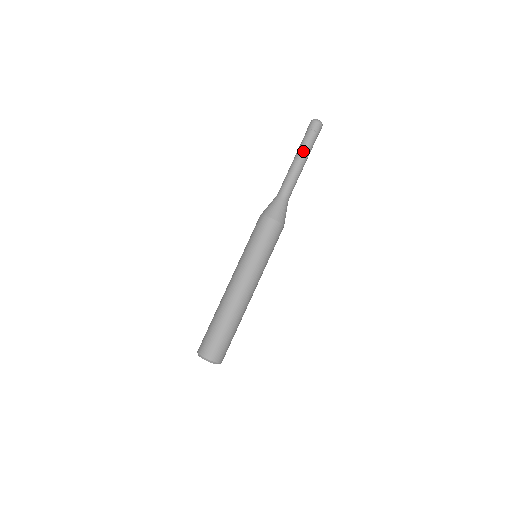
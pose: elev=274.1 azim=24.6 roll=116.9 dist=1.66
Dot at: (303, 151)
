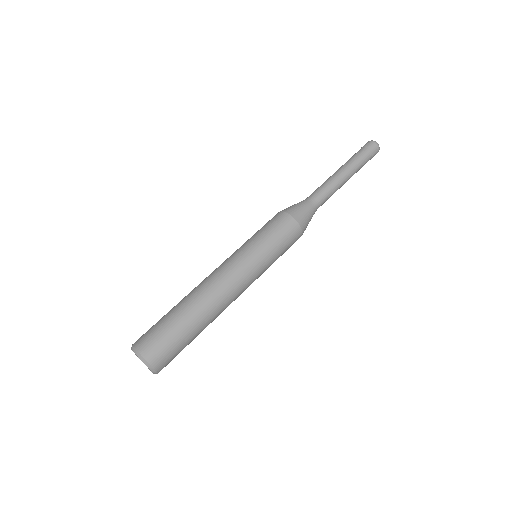
Dot at: (347, 163)
